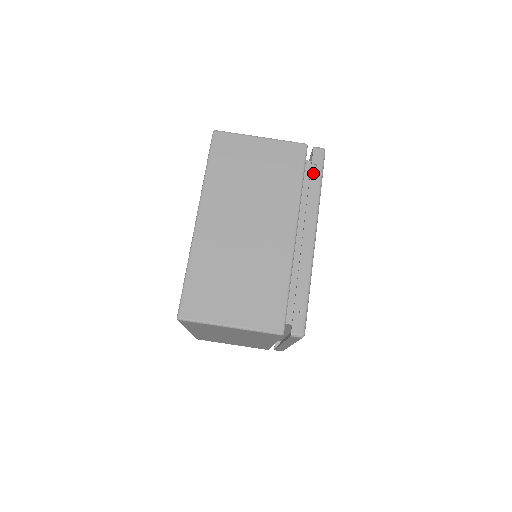
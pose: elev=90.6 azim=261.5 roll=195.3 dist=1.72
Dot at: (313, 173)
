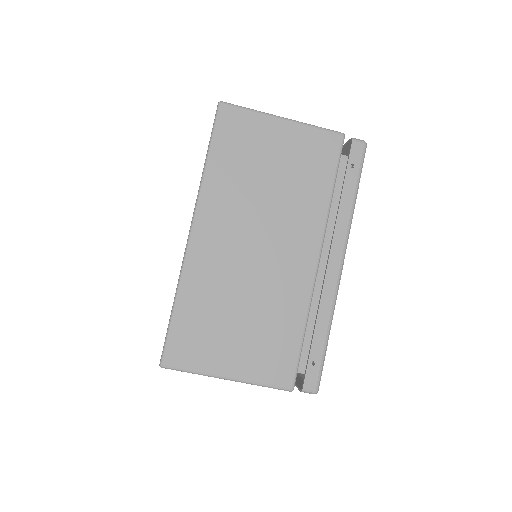
Dot at: (348, 176)
